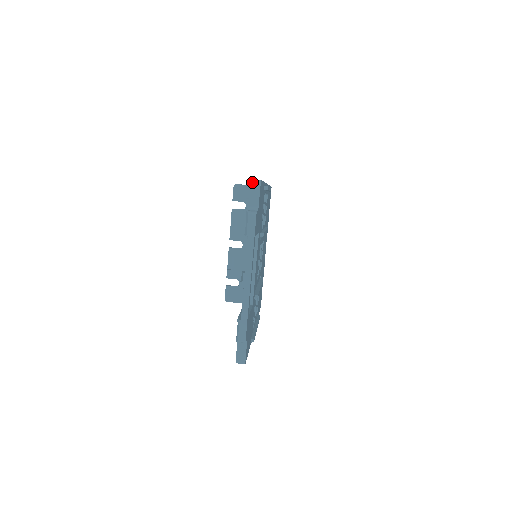
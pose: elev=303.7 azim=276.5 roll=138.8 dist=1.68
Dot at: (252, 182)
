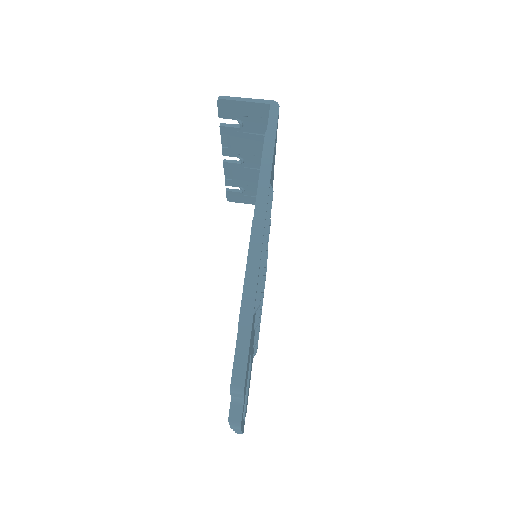
Dot at: (232, 392)
